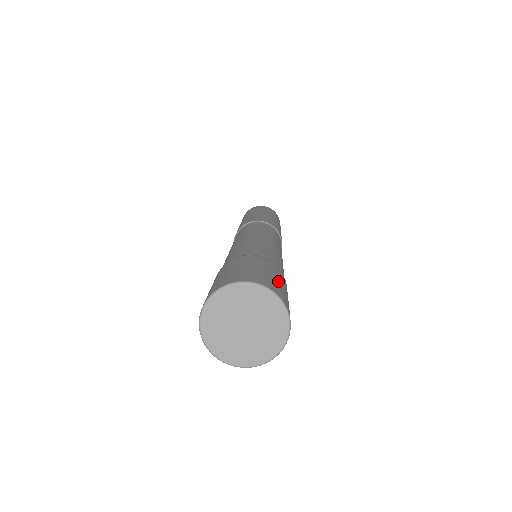
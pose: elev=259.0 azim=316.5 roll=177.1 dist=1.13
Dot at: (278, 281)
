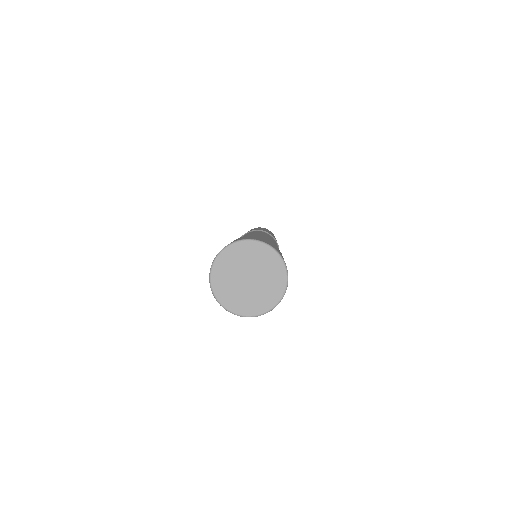
Dot at: occluded
